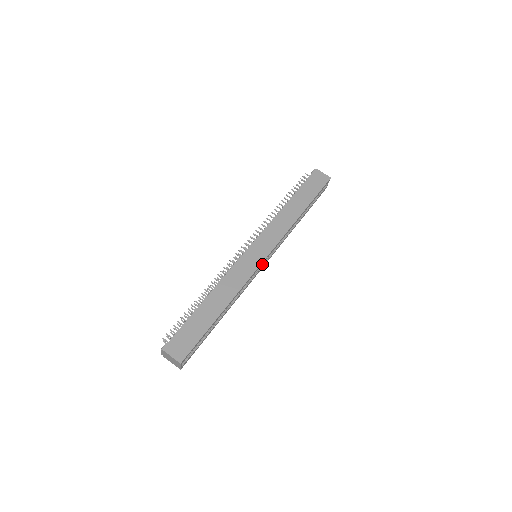
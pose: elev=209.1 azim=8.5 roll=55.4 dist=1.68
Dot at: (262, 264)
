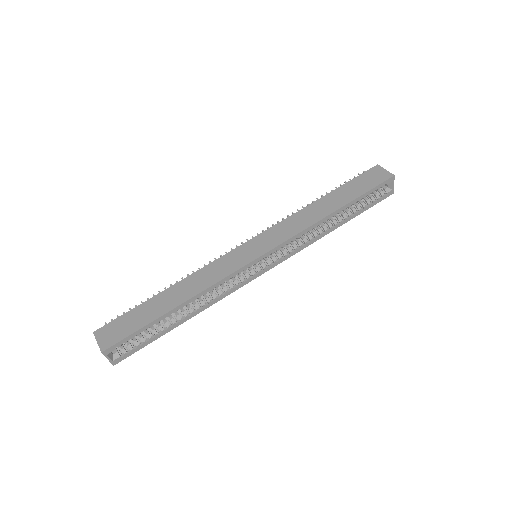
Dot at: (262, 267)
